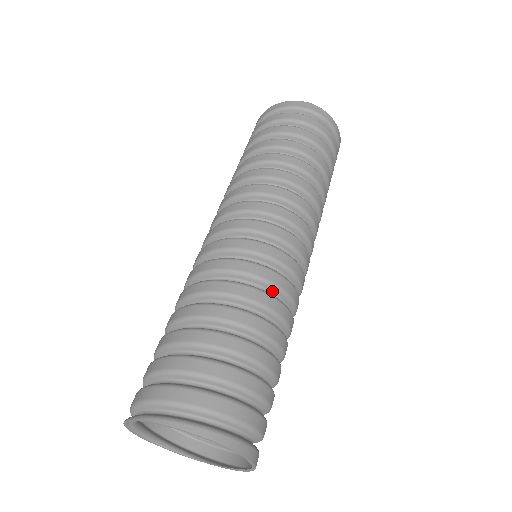
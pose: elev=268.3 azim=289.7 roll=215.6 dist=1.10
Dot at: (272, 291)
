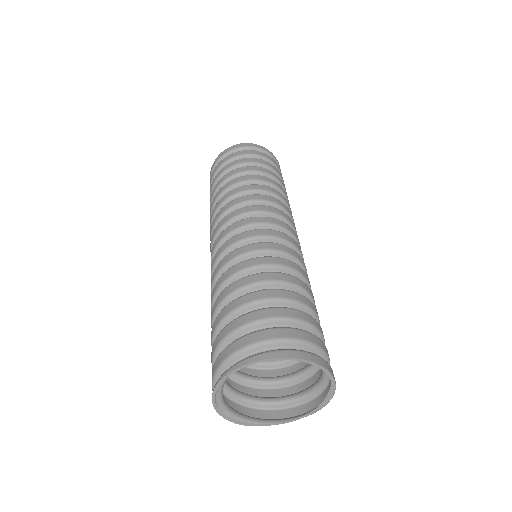
Dot at: occluded
